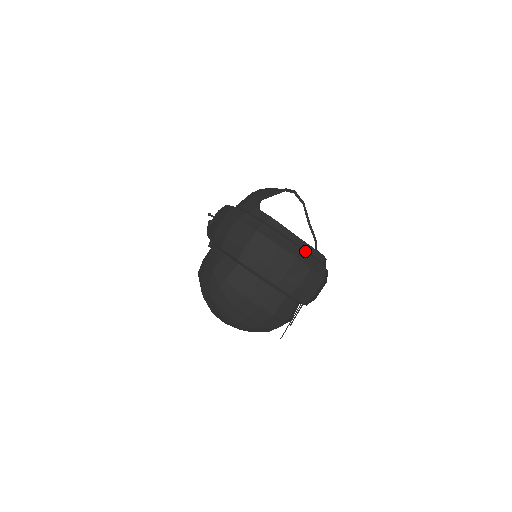
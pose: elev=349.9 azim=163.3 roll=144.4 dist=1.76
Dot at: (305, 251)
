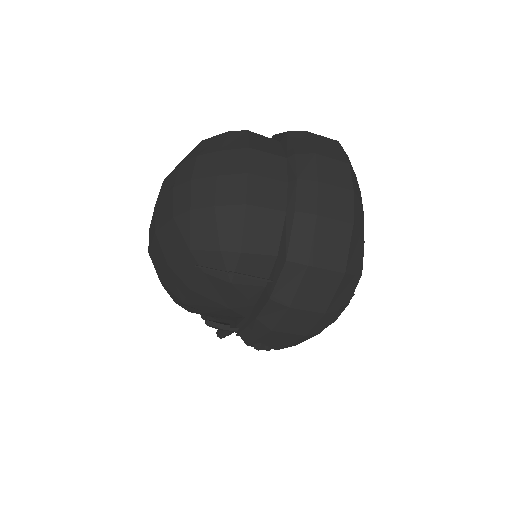
Dot at: (360, 217)
